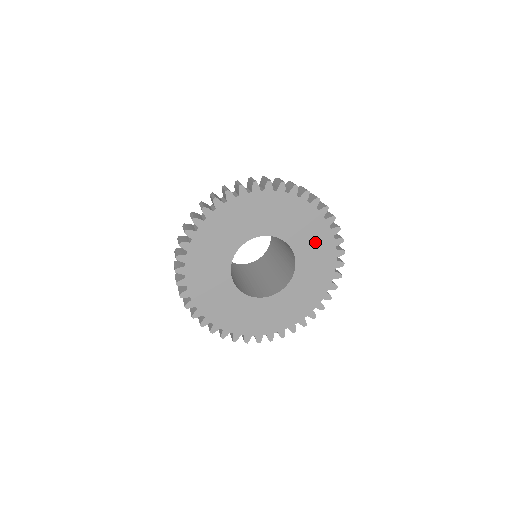
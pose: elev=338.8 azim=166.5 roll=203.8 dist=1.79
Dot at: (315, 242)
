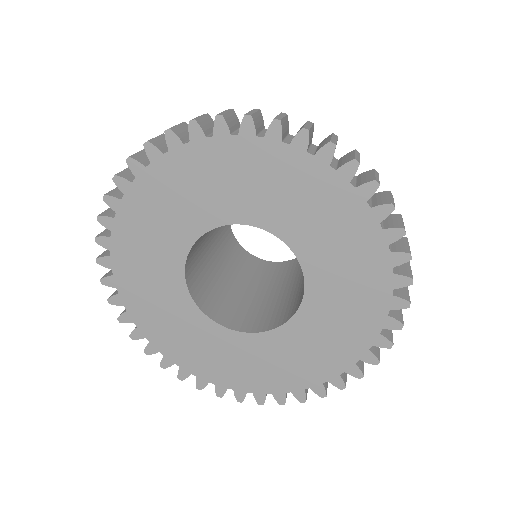
Dot at: (332, 337)
